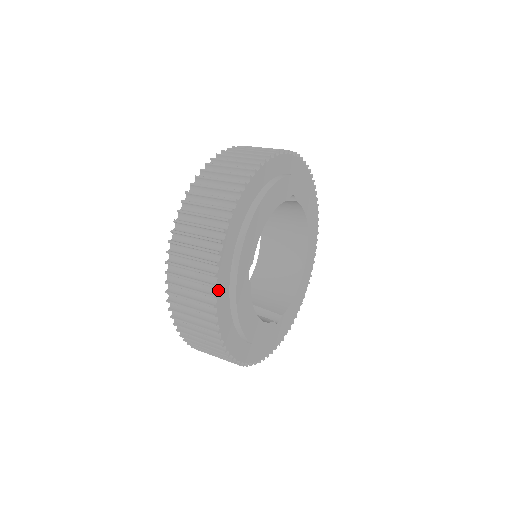
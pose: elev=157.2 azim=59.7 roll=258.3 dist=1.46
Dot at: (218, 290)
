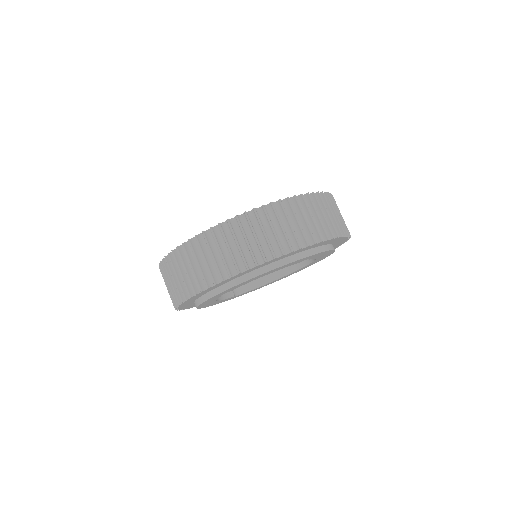
Dot at: occluded
